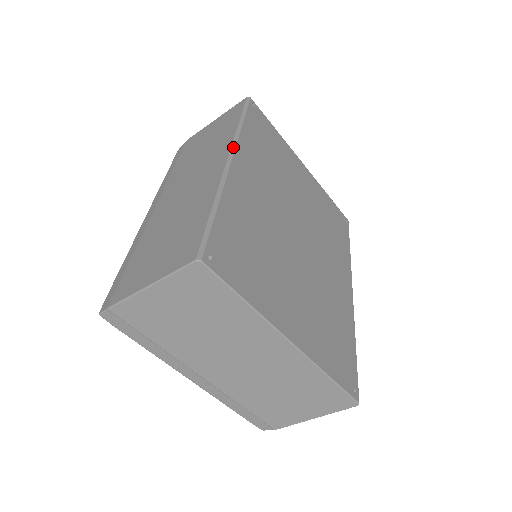
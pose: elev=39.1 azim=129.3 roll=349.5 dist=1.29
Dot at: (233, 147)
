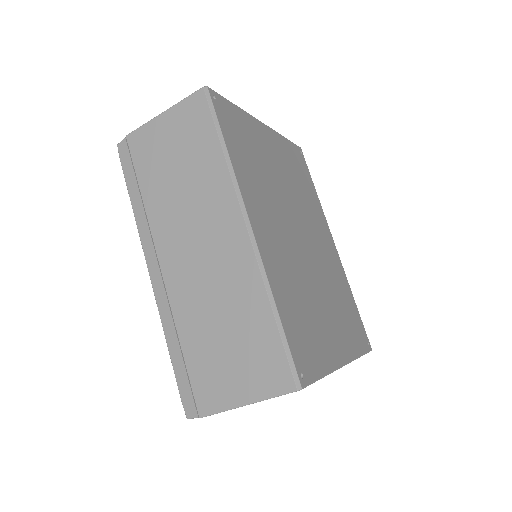
Dot at: (242, 204)
